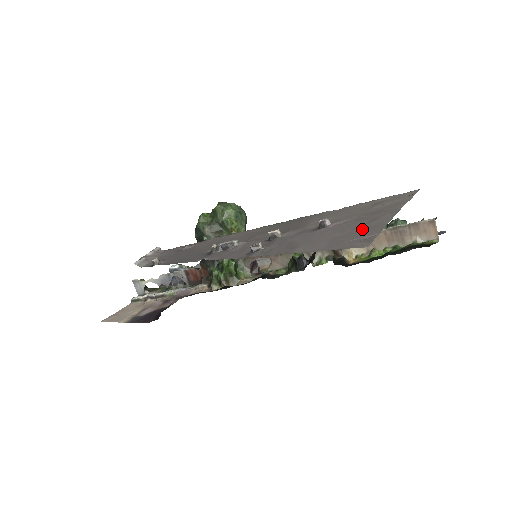
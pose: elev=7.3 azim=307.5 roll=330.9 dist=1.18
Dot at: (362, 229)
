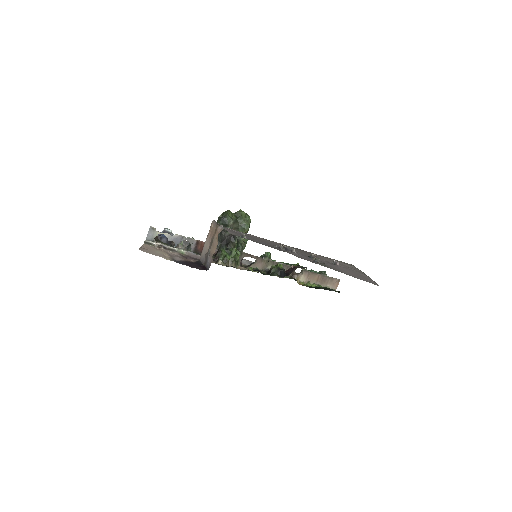
Dot at: (362, 276)
